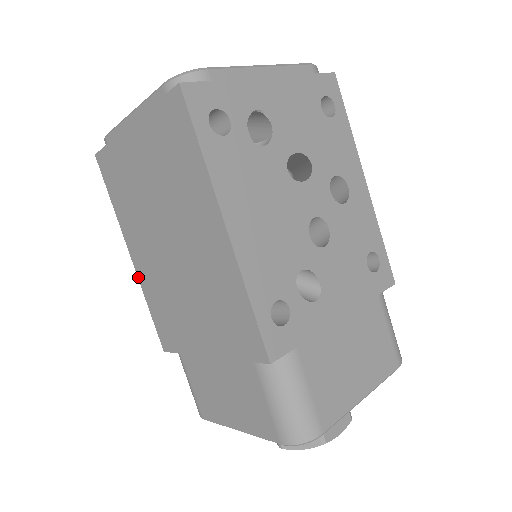
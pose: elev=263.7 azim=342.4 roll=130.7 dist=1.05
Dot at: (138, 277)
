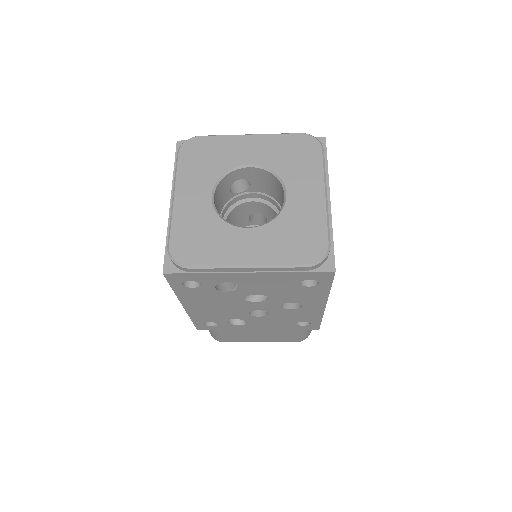
Dot at: occluded
